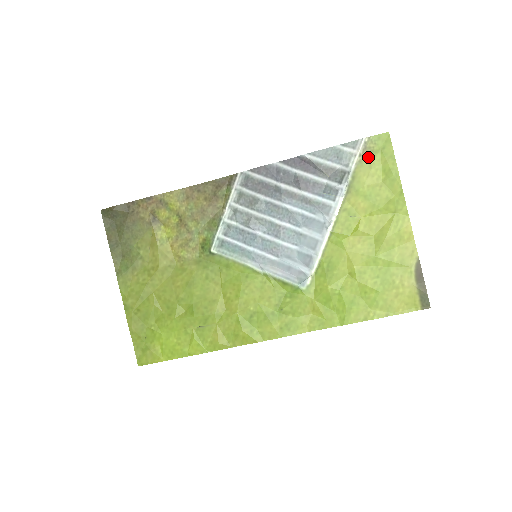
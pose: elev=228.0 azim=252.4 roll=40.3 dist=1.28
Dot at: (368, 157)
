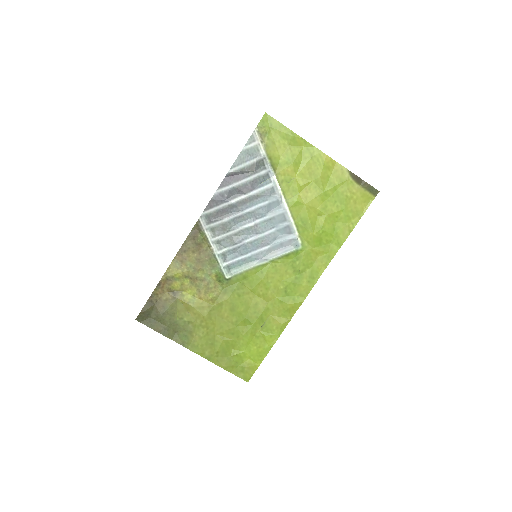
Dot at: (267, 139)
